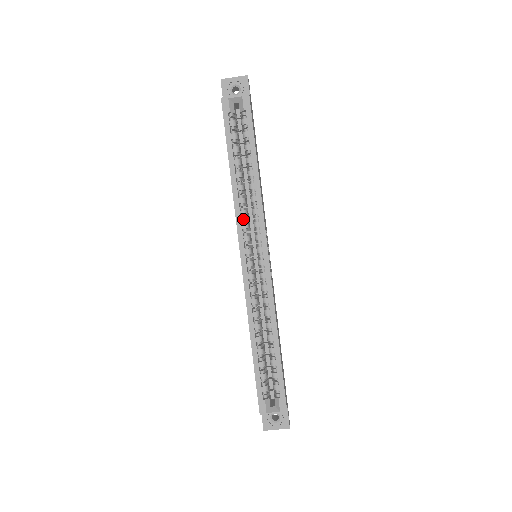
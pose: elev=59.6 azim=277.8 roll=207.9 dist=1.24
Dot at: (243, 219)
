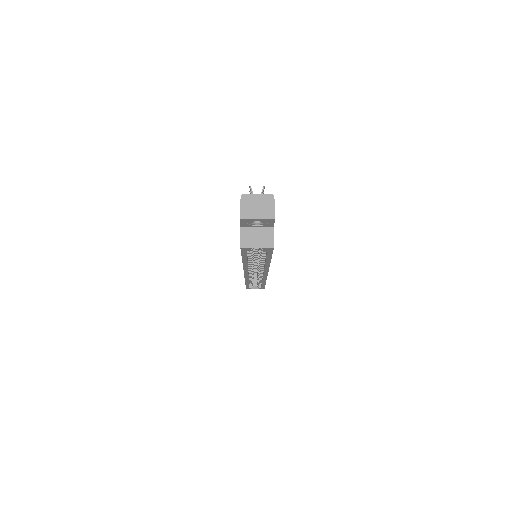
Dot at: occluded
